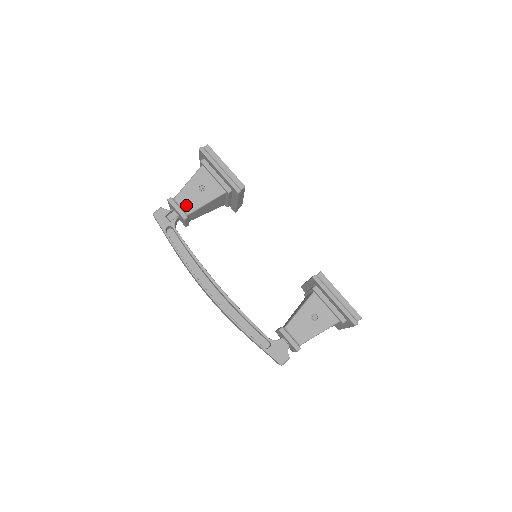
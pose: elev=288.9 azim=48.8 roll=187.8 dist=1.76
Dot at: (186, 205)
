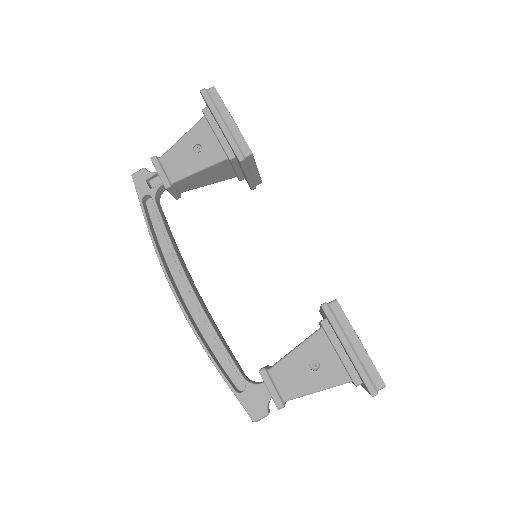
Dot at: (173, 169)
